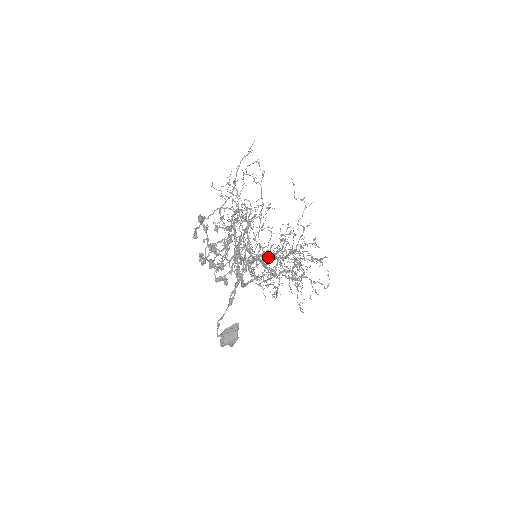
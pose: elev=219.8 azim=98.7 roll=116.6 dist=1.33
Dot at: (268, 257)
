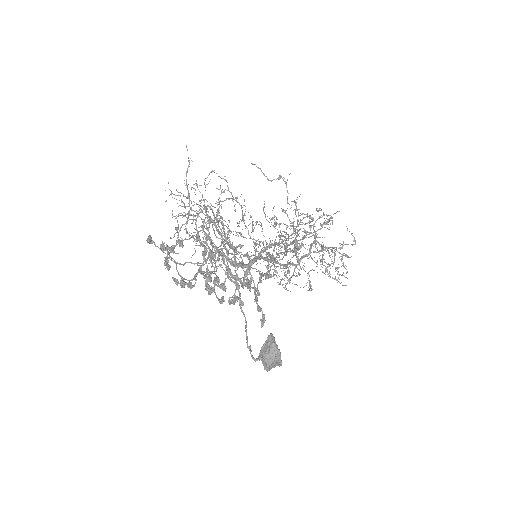
Dot at: (277, 254)
